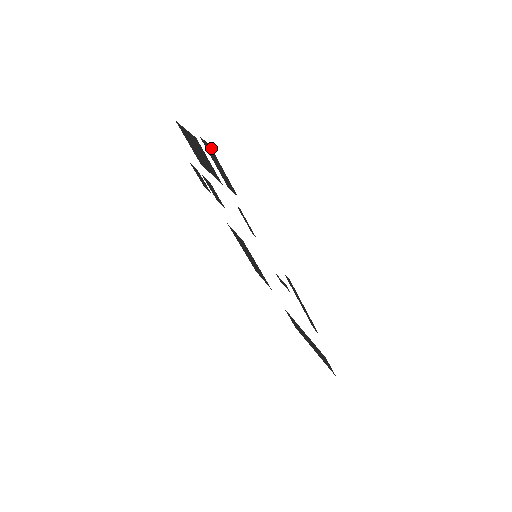
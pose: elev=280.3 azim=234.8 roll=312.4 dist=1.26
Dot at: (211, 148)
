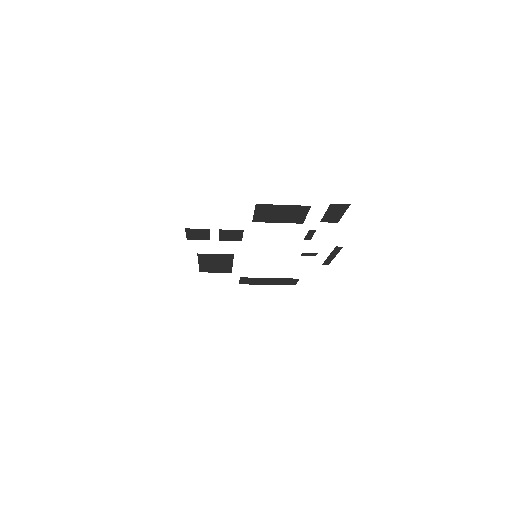
Dot at: occluded
